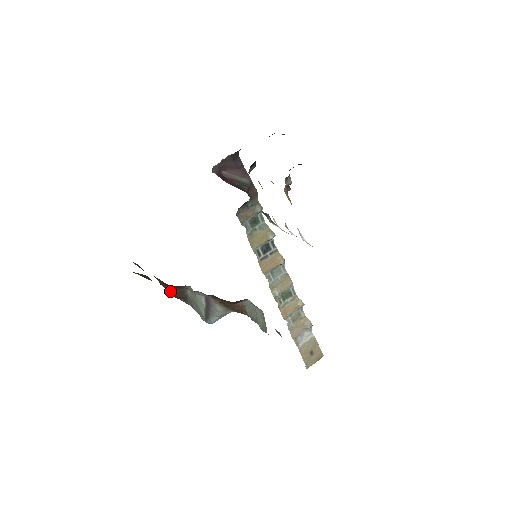
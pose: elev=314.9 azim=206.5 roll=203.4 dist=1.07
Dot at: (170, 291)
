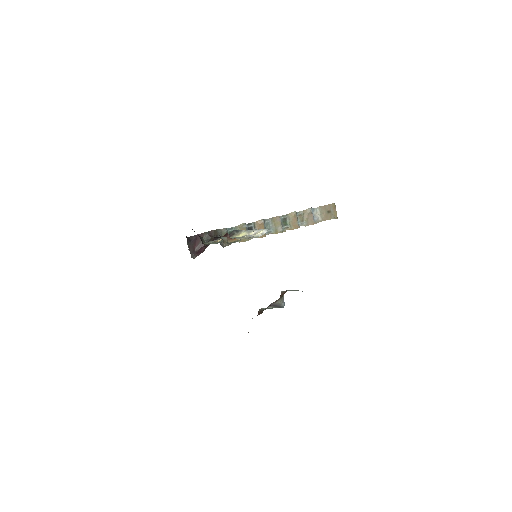
Dot at: occluded
